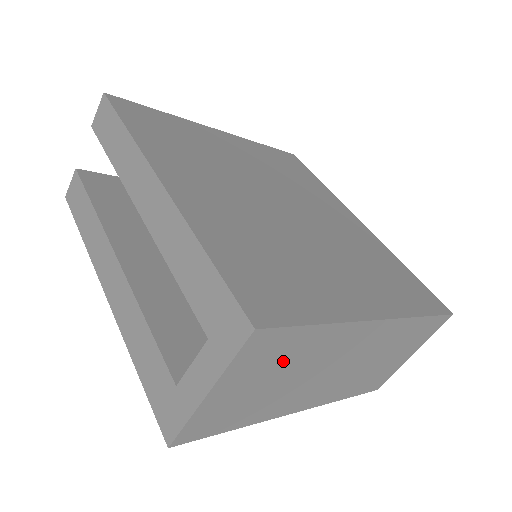
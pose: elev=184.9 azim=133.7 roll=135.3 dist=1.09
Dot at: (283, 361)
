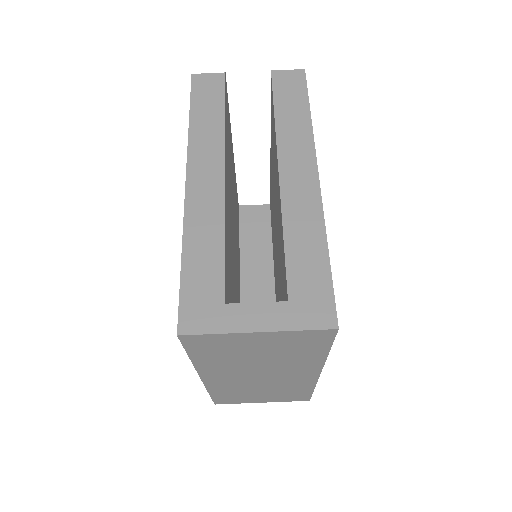
Dot at: (287, 351)
